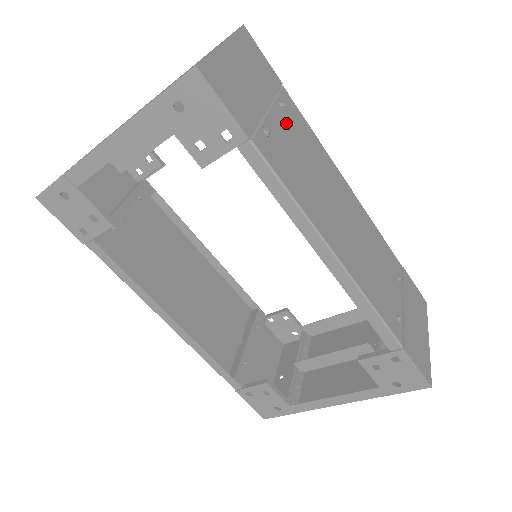
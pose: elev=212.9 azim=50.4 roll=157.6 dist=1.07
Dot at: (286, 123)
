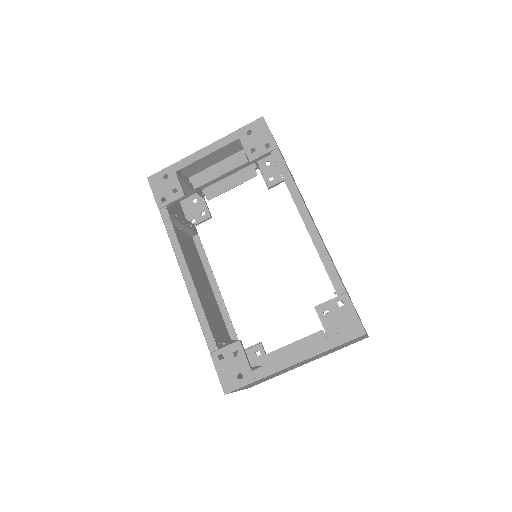
Dot at: occluded
